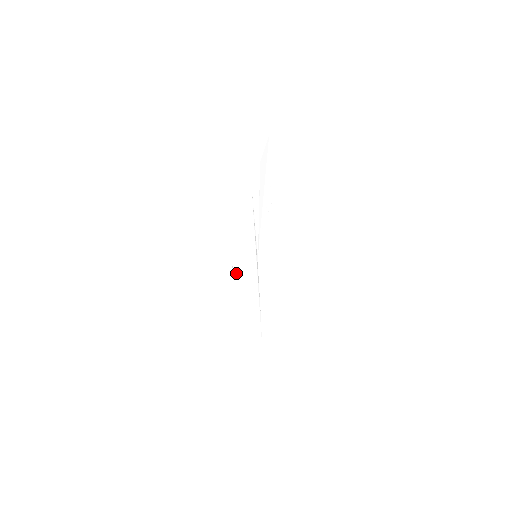
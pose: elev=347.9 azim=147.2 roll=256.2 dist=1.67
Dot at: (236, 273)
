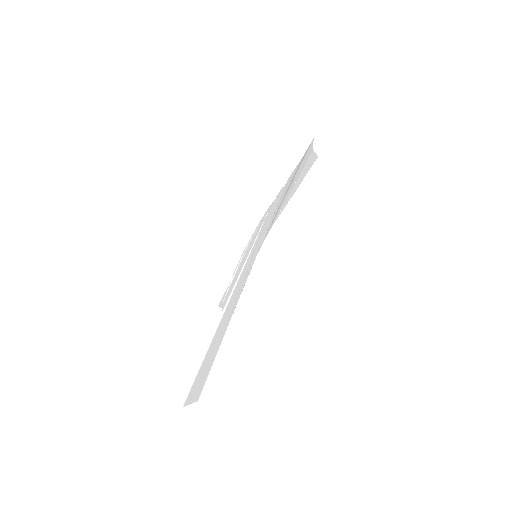
Dot at: (239, 267)
